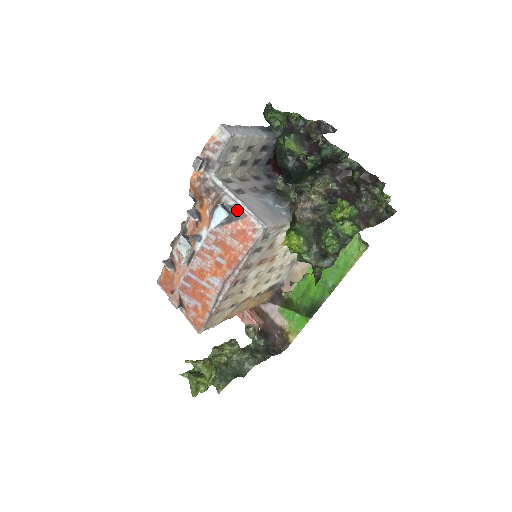
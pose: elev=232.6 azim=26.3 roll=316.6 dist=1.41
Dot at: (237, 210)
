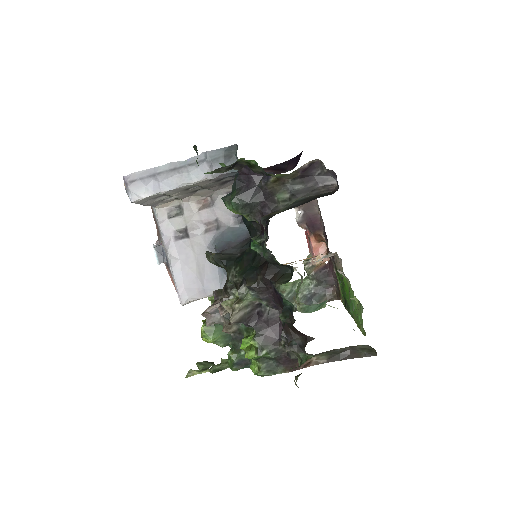
Dot at: (168, 263)
